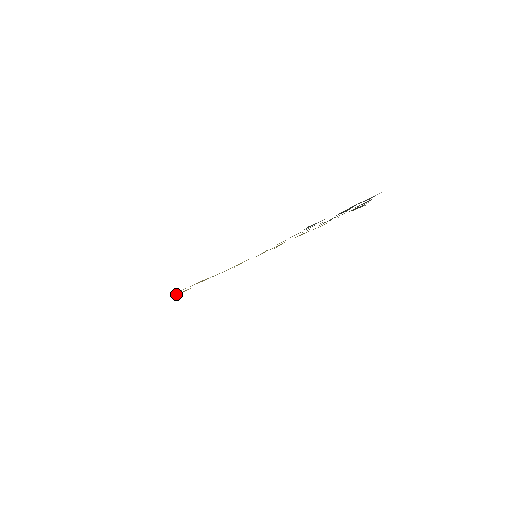
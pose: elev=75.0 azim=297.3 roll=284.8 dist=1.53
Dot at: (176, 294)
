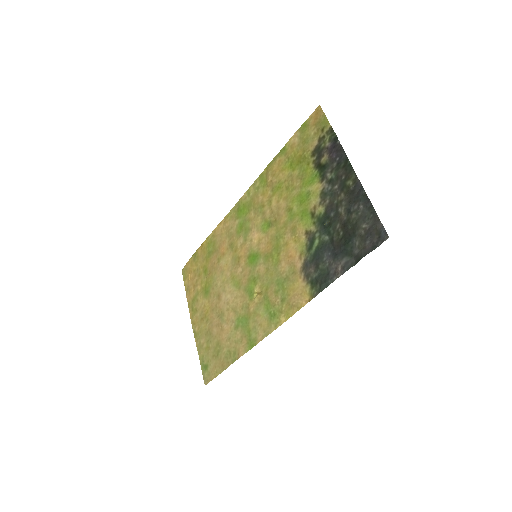
Dot at: (199, 293)
